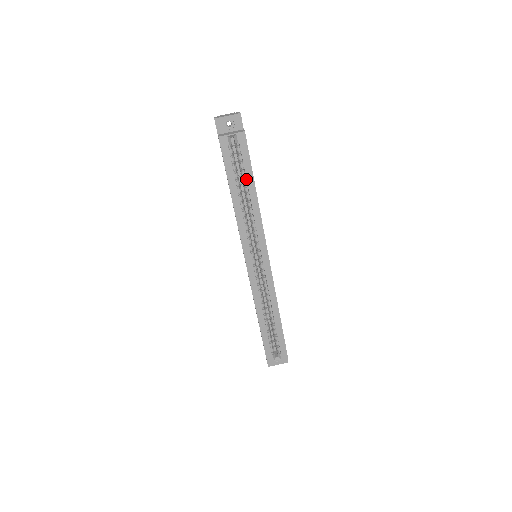
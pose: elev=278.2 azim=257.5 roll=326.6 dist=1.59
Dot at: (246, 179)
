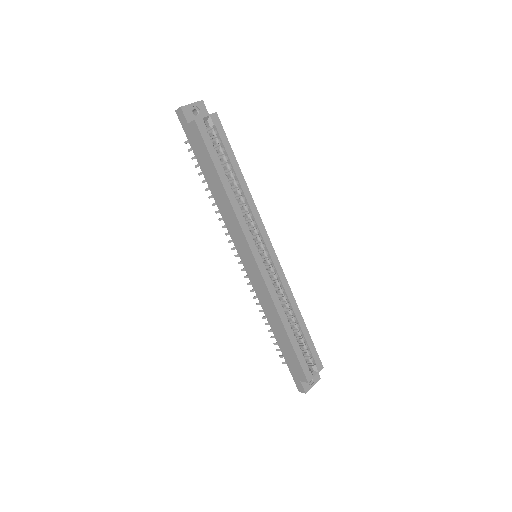
Dot at: (230, 164)
